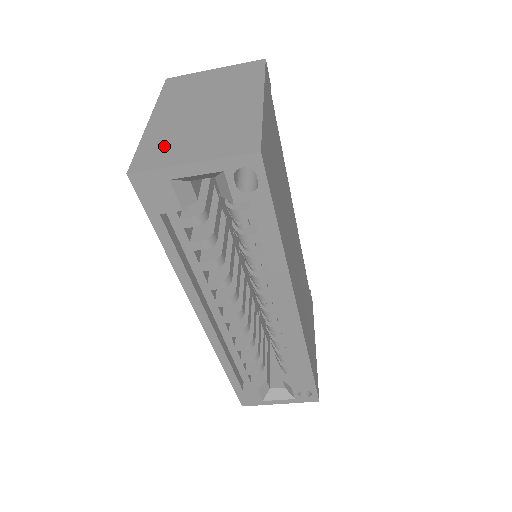
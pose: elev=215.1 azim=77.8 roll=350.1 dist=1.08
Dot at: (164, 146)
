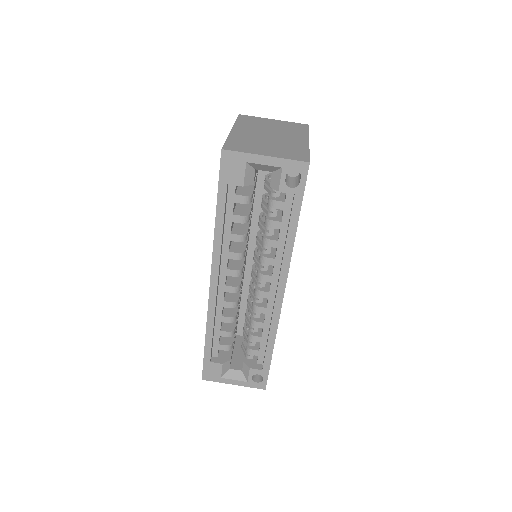
Dot at: (245, 144)
